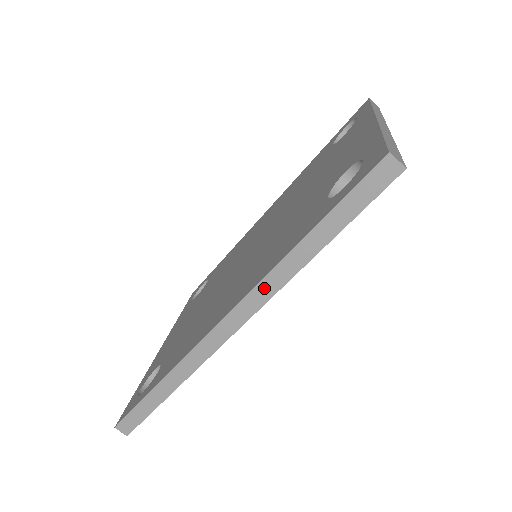
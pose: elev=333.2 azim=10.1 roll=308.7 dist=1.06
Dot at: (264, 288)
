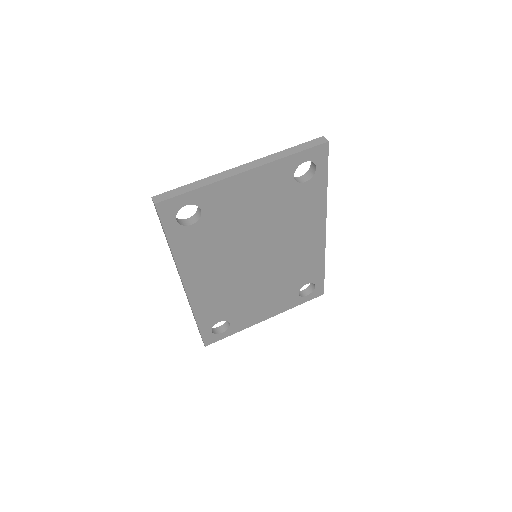
Dot at: occluded
